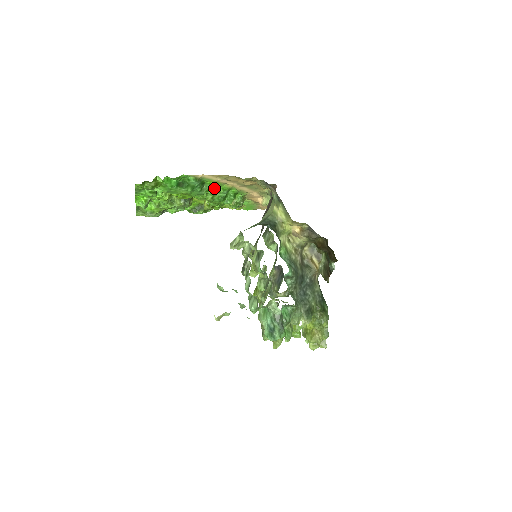
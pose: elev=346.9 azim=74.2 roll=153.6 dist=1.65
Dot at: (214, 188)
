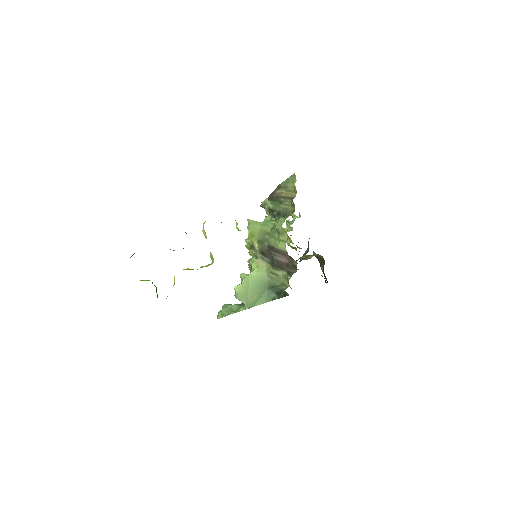
Dot at: occluded
